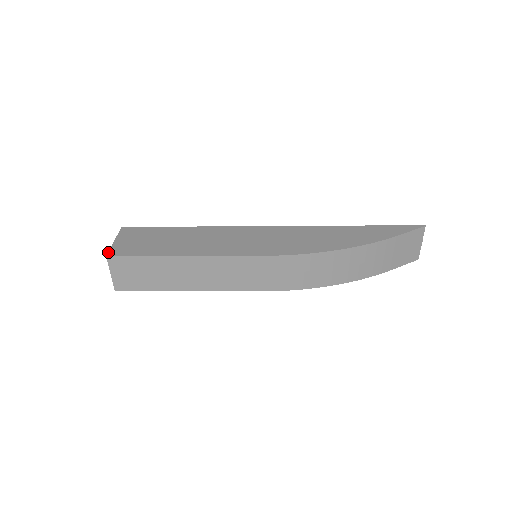
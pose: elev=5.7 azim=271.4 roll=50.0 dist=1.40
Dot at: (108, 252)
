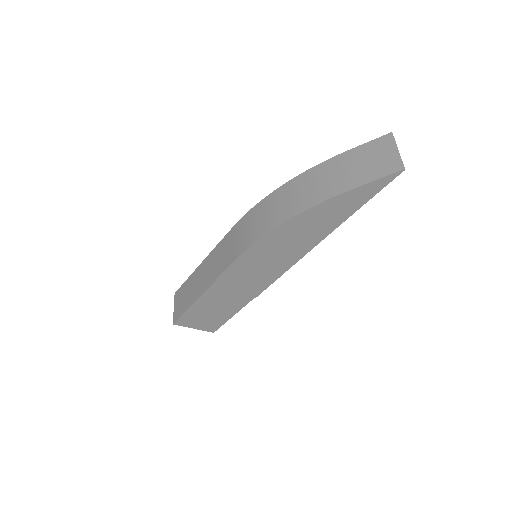
Dot at: occluded
